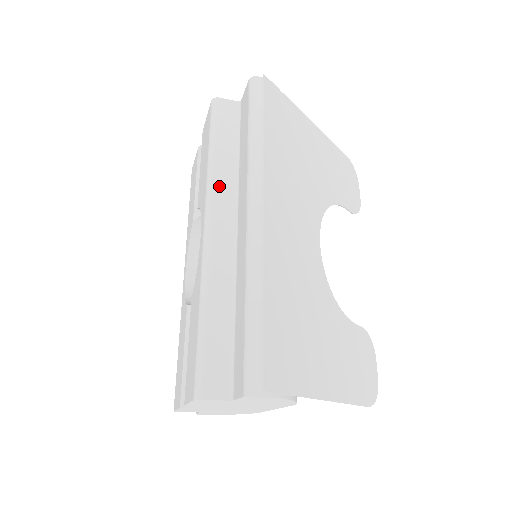
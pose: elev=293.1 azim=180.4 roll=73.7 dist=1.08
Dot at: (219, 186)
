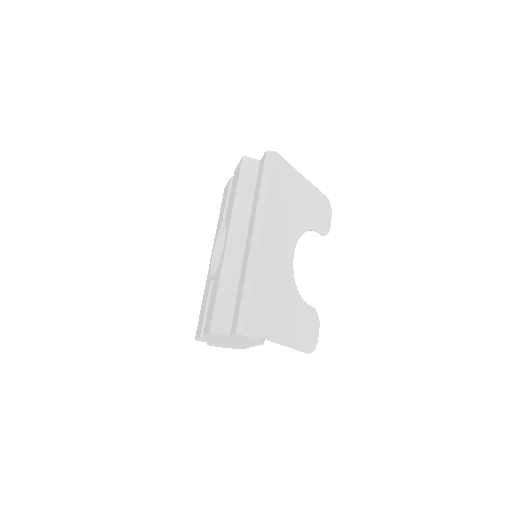
Dot at: (239, 215)
